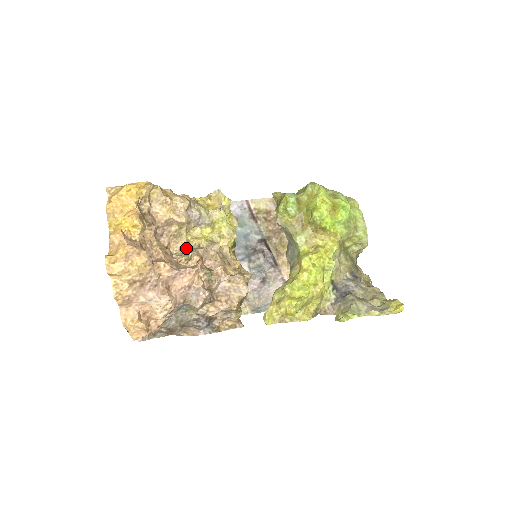
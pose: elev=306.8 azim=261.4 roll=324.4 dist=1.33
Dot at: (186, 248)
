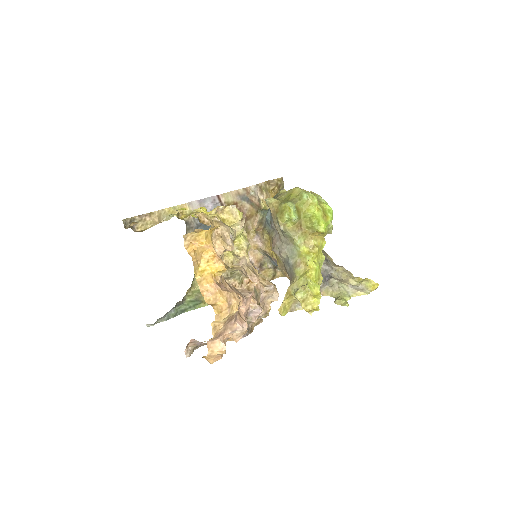
Dot at: (228, 269)
